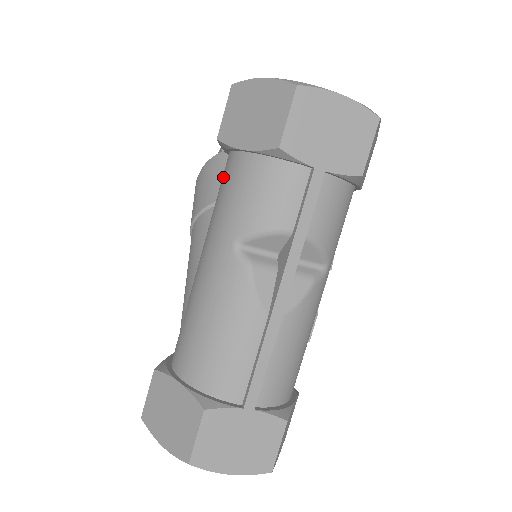
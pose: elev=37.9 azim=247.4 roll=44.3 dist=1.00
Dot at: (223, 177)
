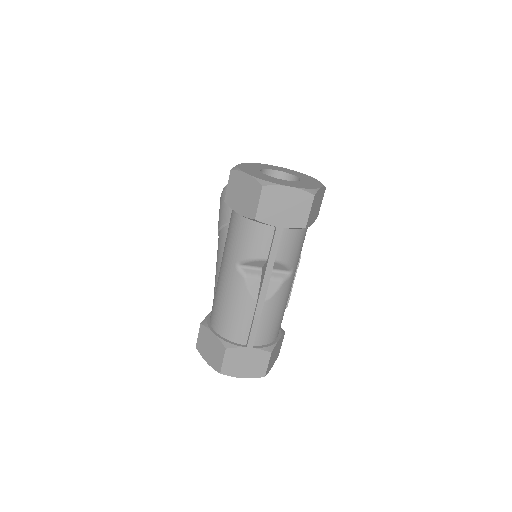
Dot at: (230, 221)
